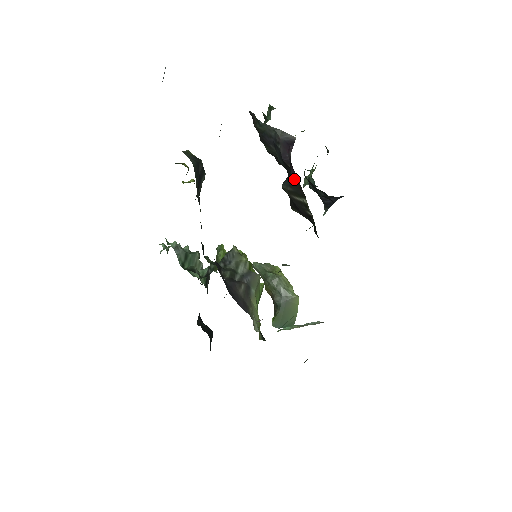
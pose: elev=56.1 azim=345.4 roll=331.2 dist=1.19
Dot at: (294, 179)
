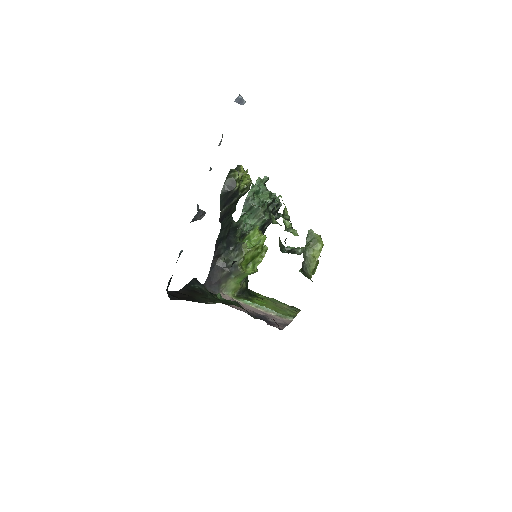
Dot at: occluded
